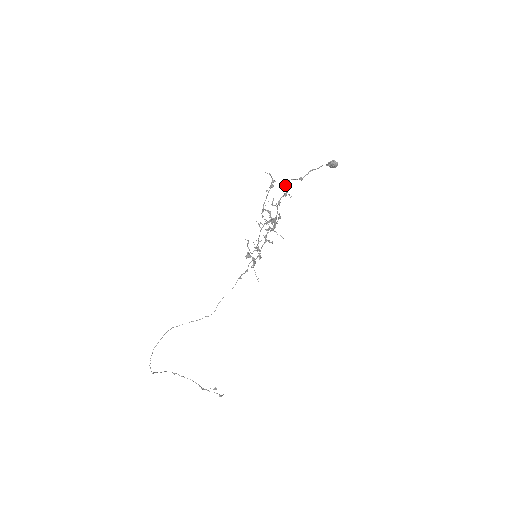
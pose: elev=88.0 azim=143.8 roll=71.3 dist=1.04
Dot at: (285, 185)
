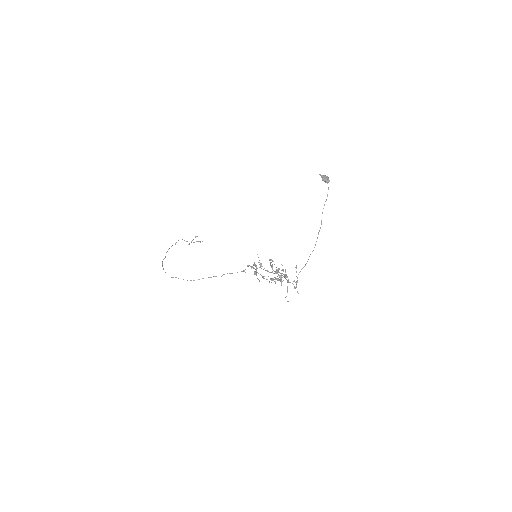
Dot at: occluded
